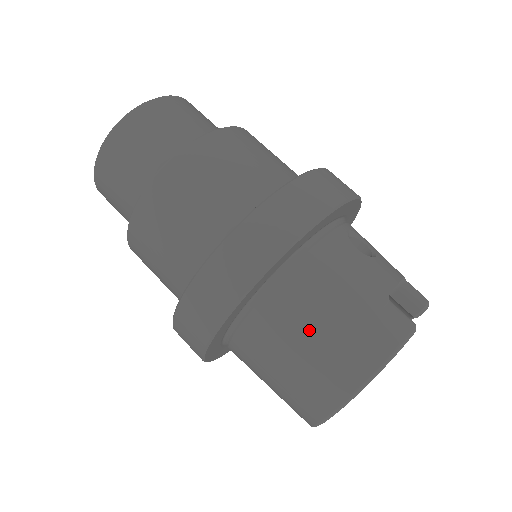
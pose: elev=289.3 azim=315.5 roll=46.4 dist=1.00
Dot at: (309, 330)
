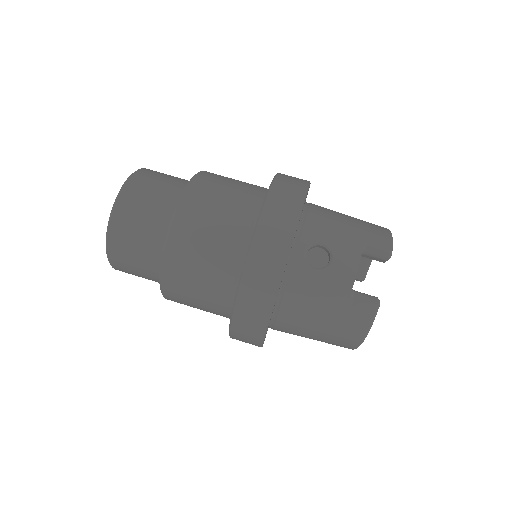
Dot at: (312, 333)
